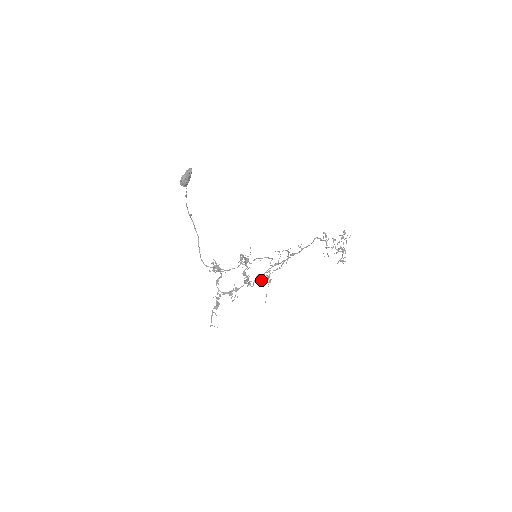
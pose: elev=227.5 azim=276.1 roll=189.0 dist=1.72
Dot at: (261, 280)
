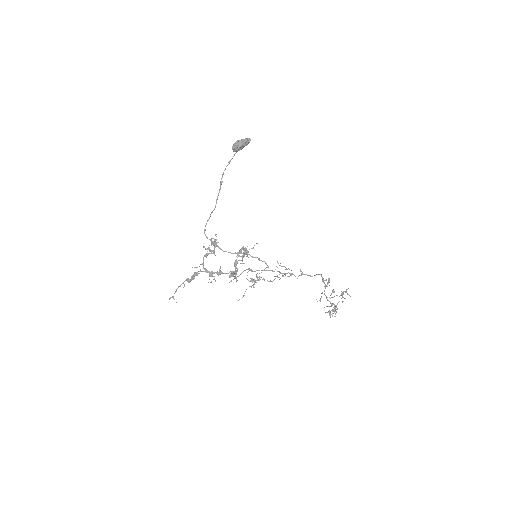
Dot at: (247, 279)
